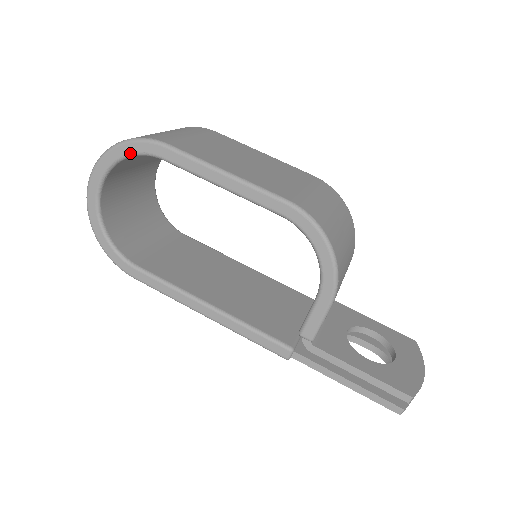
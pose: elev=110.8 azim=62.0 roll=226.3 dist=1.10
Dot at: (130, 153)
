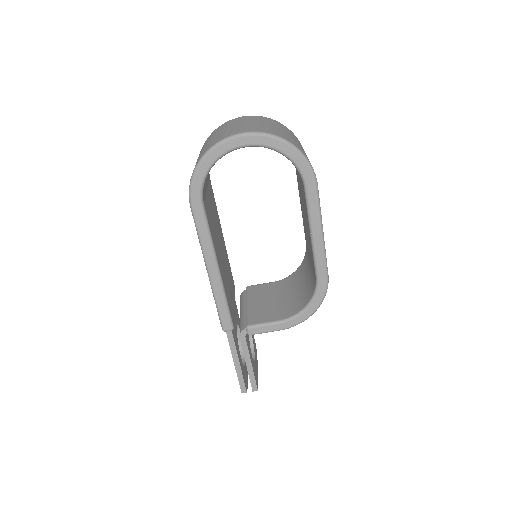
Dot at: (295, 161)
